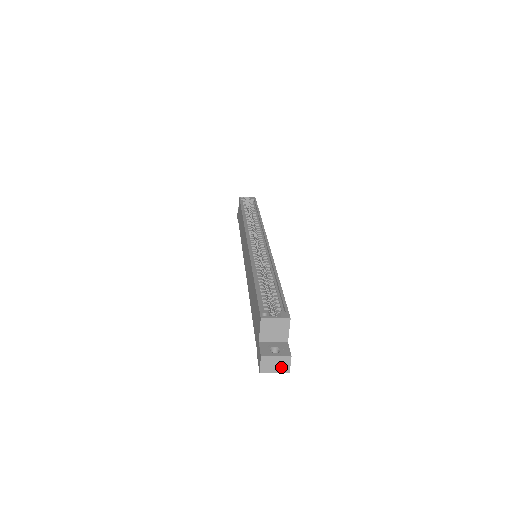
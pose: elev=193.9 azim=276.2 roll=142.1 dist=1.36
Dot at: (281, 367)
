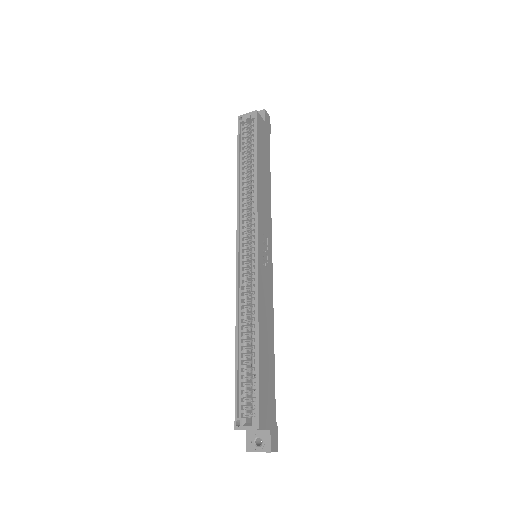
Dot at: occluded
